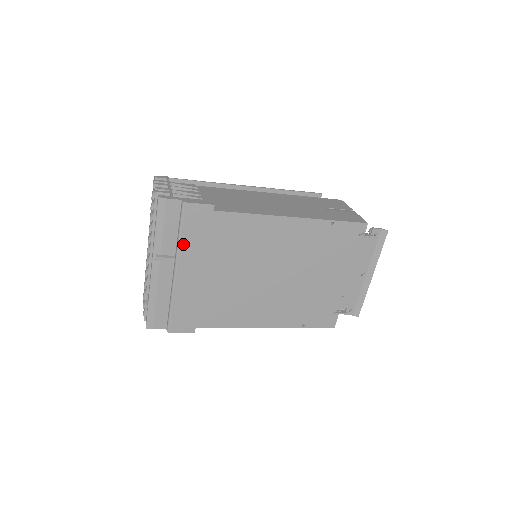
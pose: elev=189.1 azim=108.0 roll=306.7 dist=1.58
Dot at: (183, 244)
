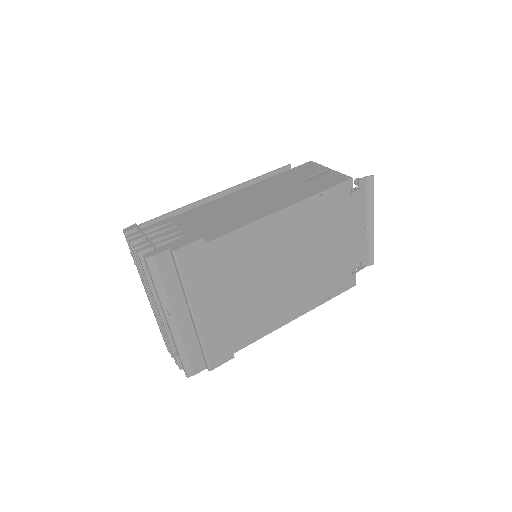
Dot at: (190, 289)
